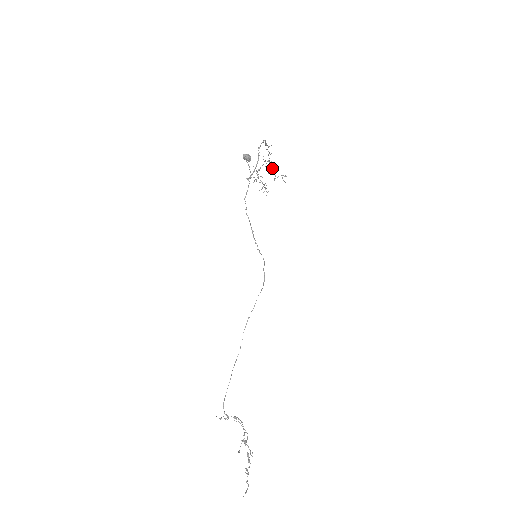
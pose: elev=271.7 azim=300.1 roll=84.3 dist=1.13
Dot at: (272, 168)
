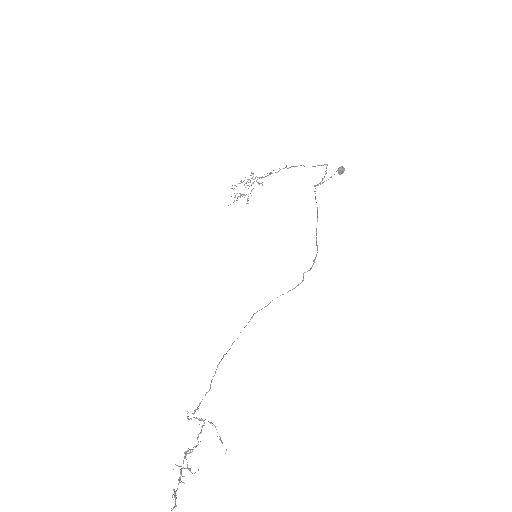
Dot at: occluded
